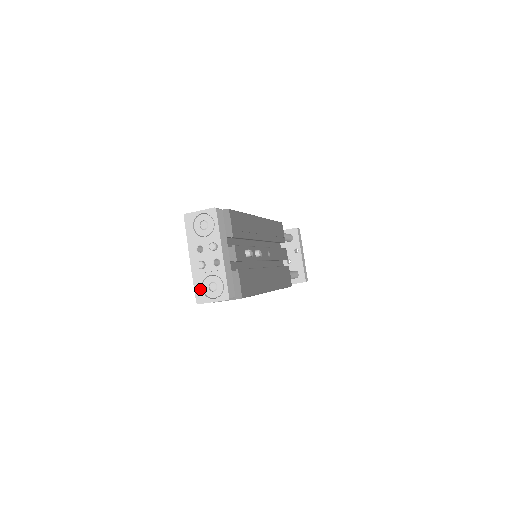
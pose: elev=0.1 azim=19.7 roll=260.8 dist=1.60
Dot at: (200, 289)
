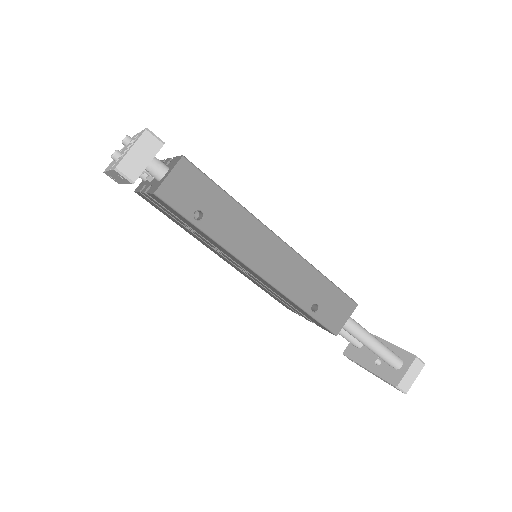
Dot at: (117, 163)
